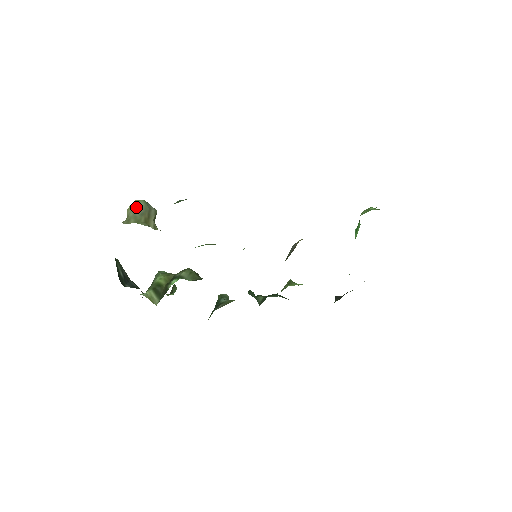
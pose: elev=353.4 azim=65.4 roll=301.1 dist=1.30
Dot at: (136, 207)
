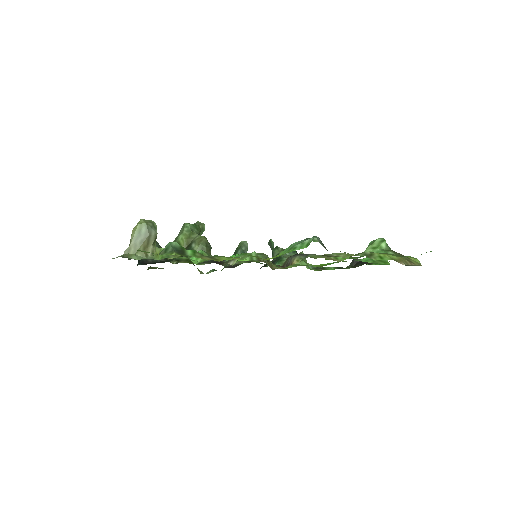
Dot at: (138, 233)
